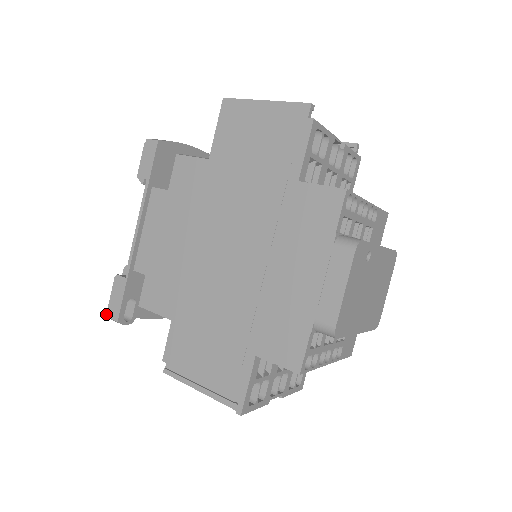
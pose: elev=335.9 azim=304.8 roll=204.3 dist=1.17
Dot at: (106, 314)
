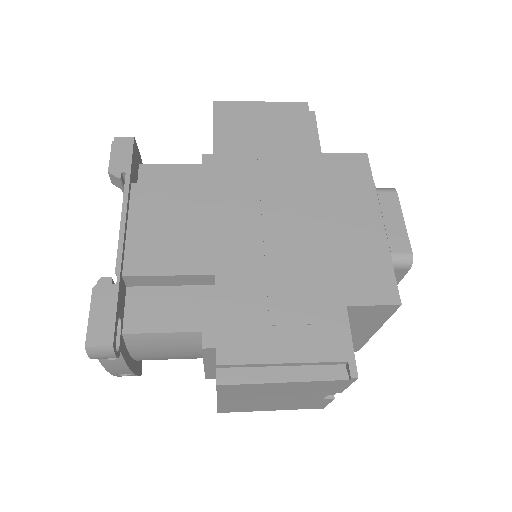
Dot at: (85, 343)
